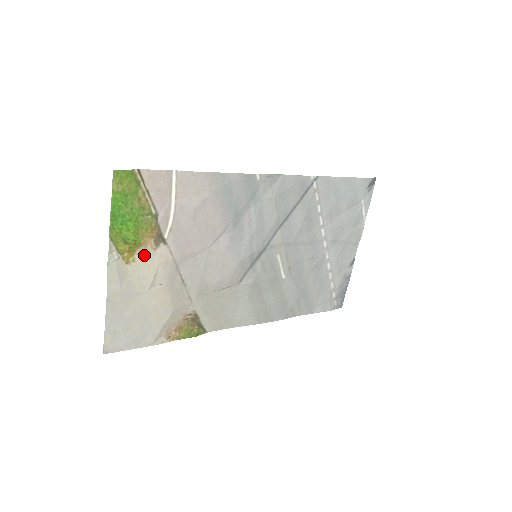
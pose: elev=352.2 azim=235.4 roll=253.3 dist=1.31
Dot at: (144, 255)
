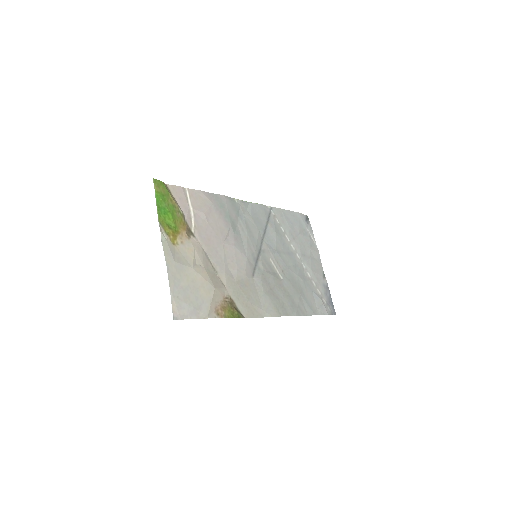
Dot at: (183, 241)
